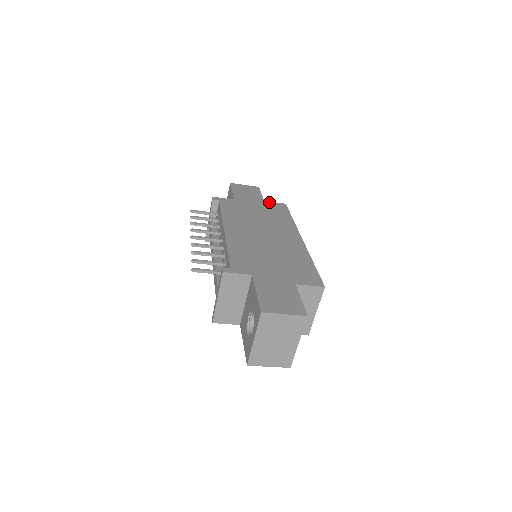
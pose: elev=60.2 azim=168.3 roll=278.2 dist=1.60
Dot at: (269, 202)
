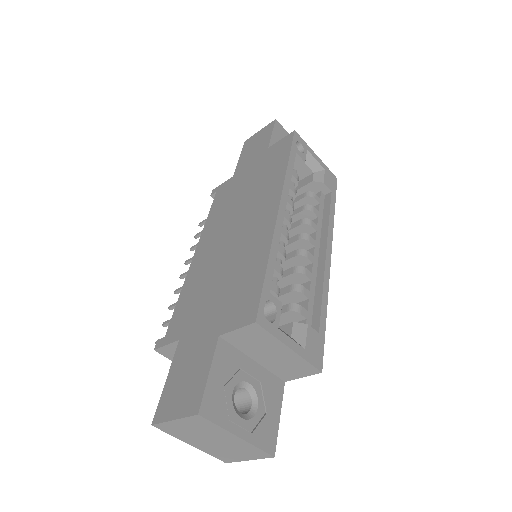
Dot at: (272, 146)
